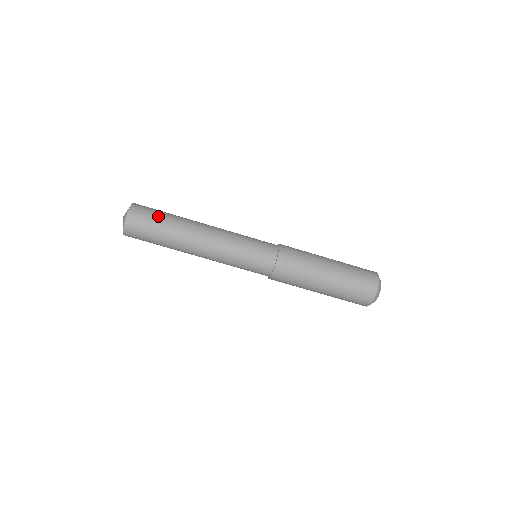
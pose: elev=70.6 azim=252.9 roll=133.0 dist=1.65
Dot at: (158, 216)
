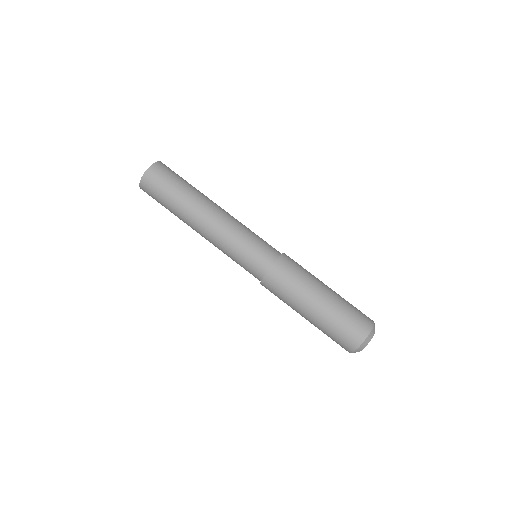
Dot at: (182, 178)
